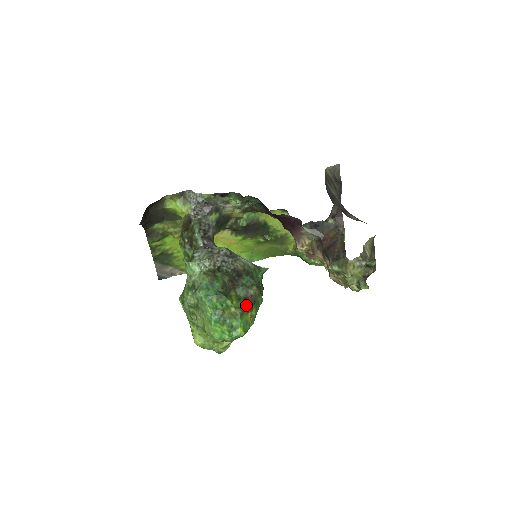
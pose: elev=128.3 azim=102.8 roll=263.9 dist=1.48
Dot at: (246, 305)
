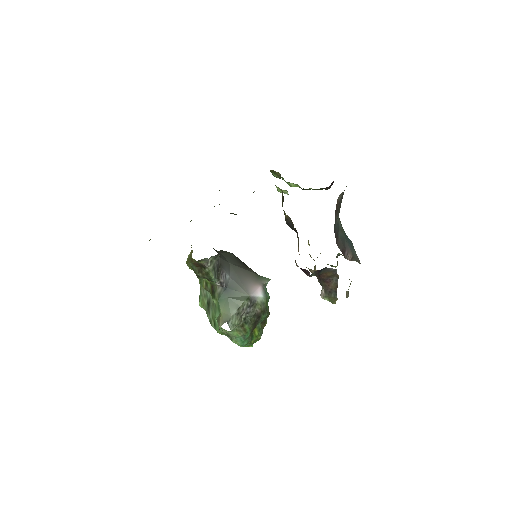
Dot at: (262, 327)
